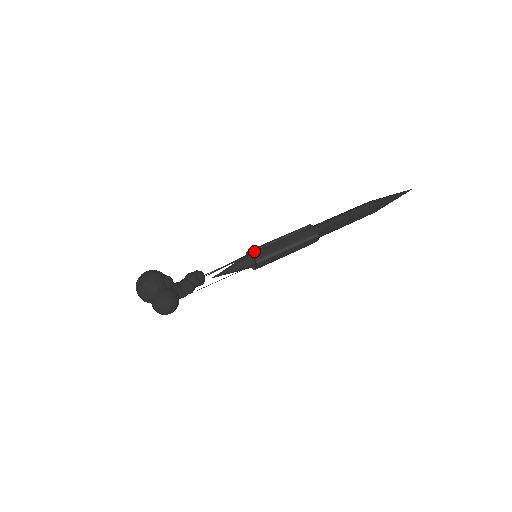
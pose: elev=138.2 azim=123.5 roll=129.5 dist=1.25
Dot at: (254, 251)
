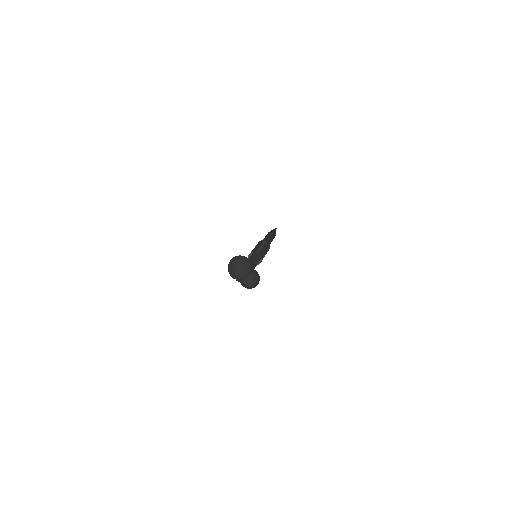
Dot at: (259, 252)
